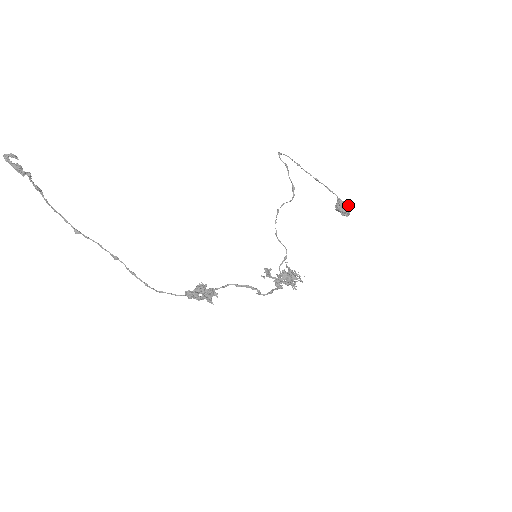
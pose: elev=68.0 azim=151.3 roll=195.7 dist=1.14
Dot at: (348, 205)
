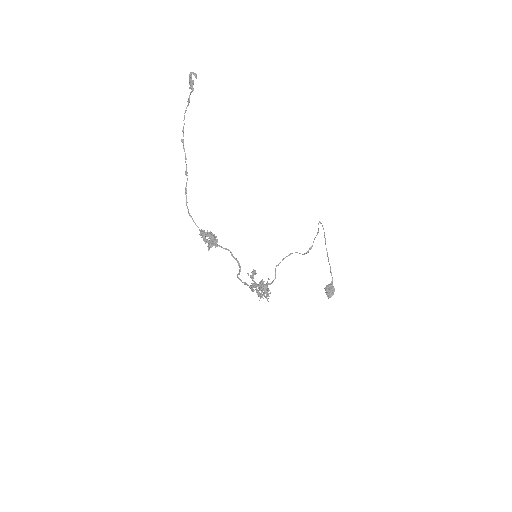
Dot at: occluded
